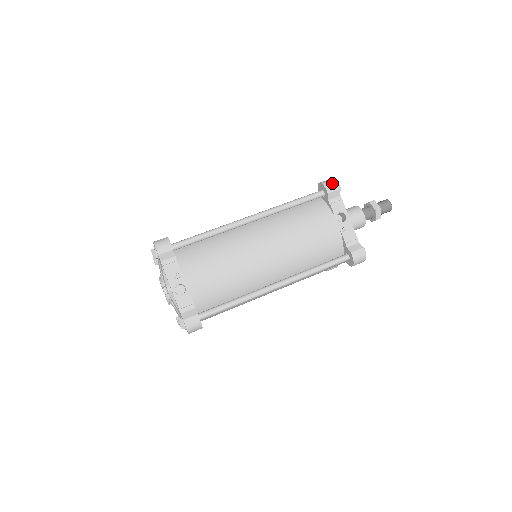
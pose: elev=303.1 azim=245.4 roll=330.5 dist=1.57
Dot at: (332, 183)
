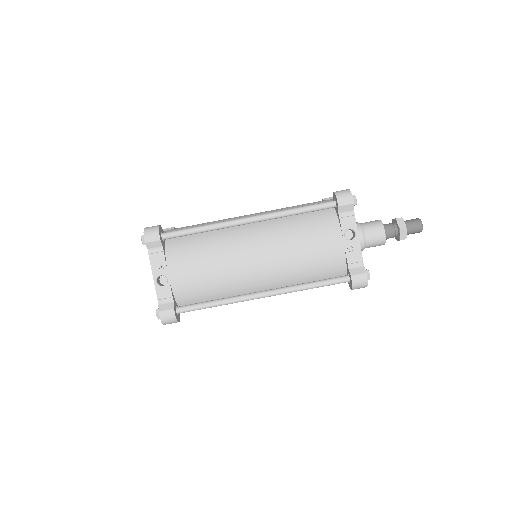
Dot at: (346, 195)
